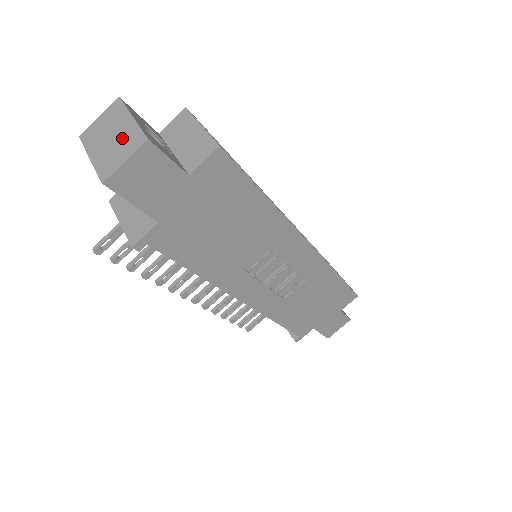
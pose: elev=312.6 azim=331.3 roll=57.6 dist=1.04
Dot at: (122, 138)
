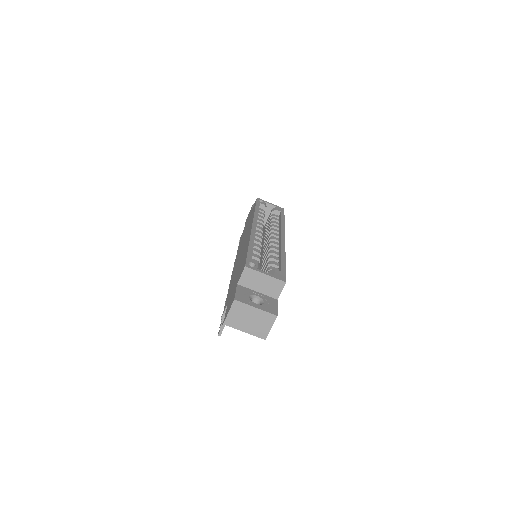
Dot at: (259, 319)
